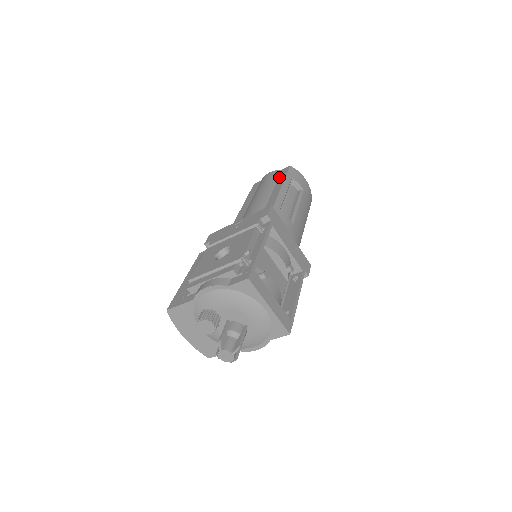
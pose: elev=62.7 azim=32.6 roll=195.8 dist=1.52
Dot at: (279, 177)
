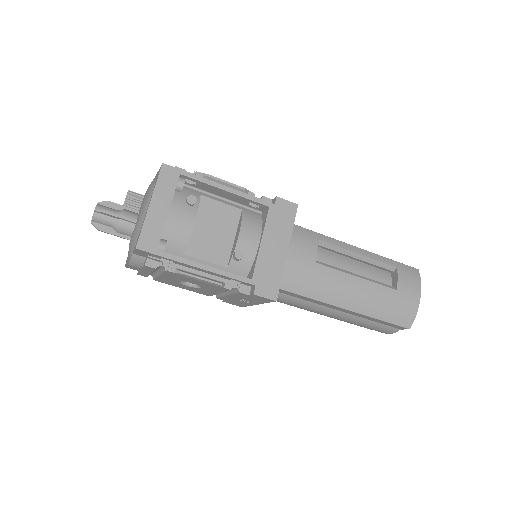
Dot at: occluded
